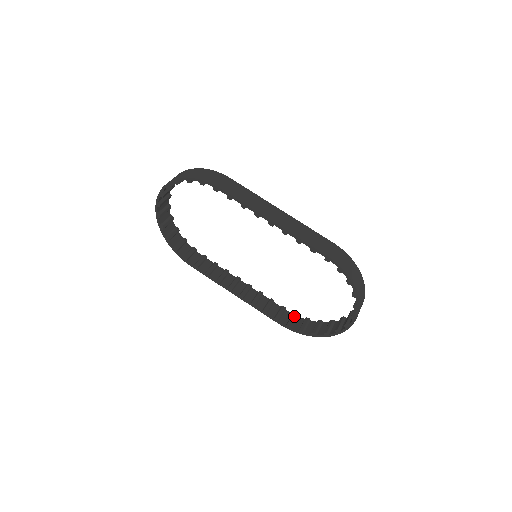
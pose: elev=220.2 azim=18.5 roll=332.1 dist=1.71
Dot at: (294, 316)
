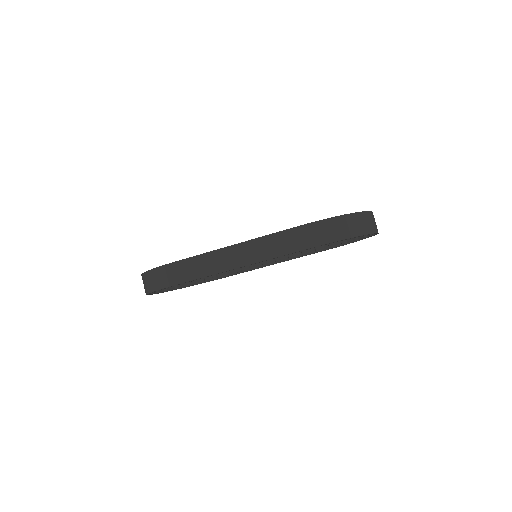
Dot at: occluded
